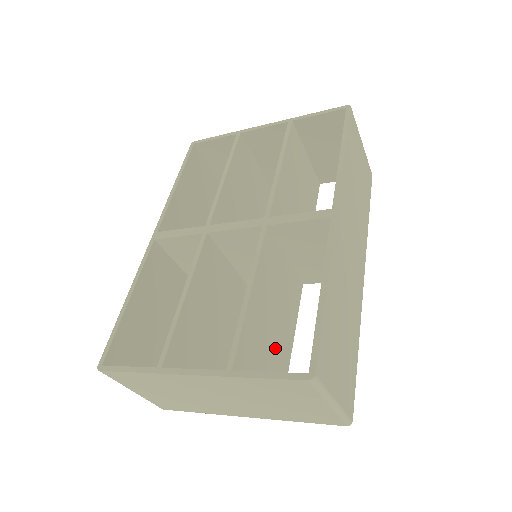
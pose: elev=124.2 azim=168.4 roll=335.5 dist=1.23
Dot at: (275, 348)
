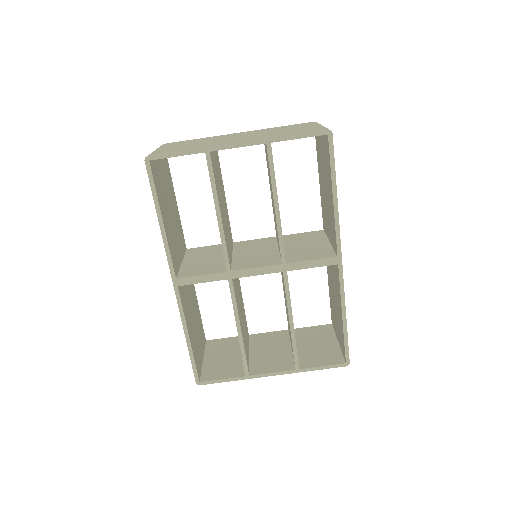
Dot at: occluded
